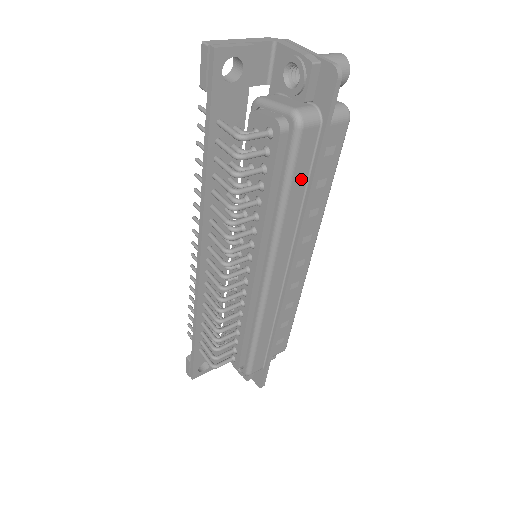
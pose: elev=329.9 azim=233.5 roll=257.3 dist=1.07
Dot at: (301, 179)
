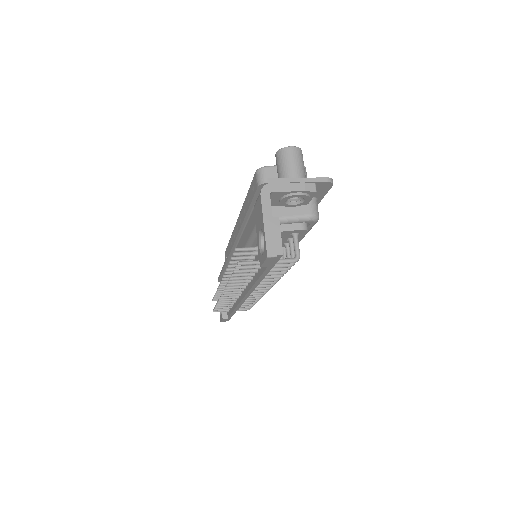
Dot at: occluded
